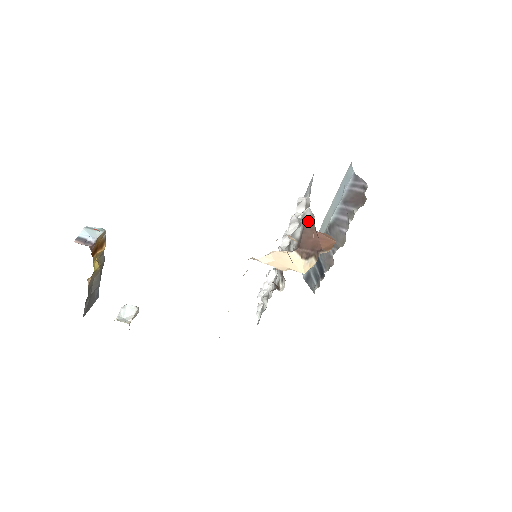
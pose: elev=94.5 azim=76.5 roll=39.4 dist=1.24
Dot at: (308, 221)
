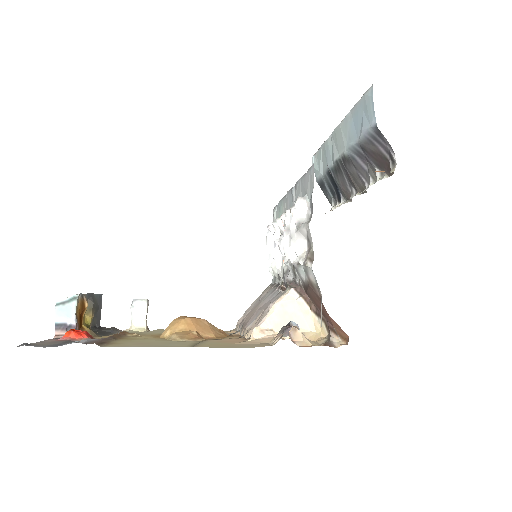
Dot at: (313, 285)
